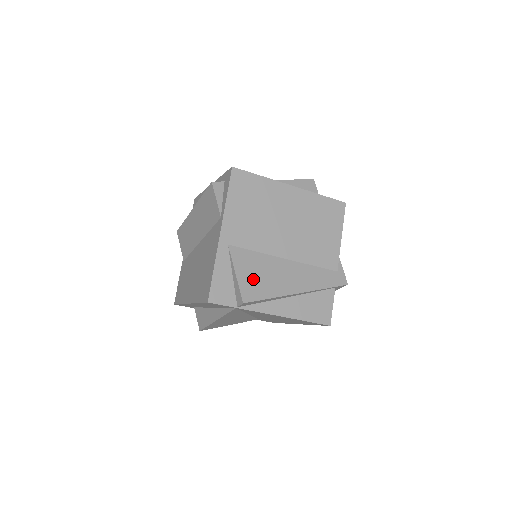
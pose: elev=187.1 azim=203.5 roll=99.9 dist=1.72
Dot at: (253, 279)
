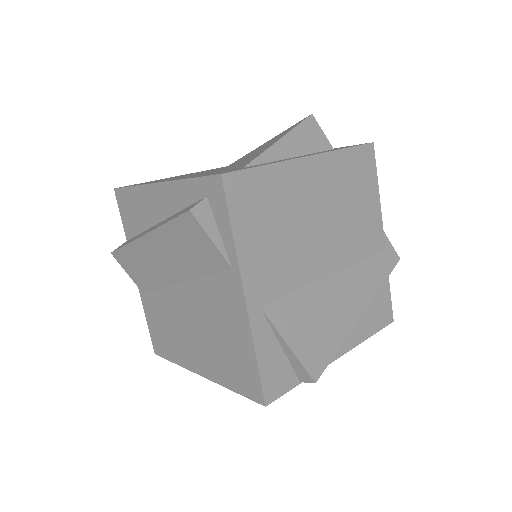
Dot at: (311, 337)
